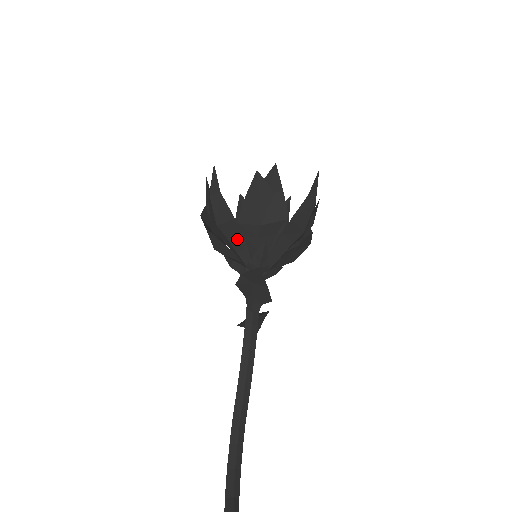
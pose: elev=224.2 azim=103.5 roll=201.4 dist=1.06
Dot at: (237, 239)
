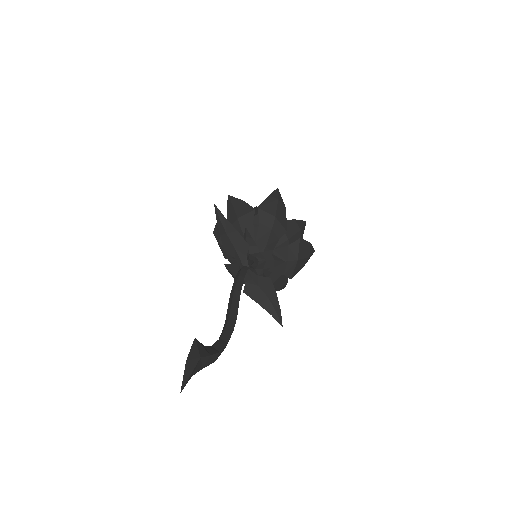
Dot at: occluded
